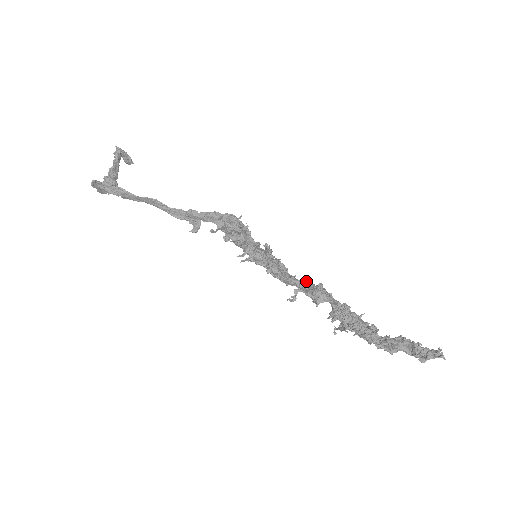
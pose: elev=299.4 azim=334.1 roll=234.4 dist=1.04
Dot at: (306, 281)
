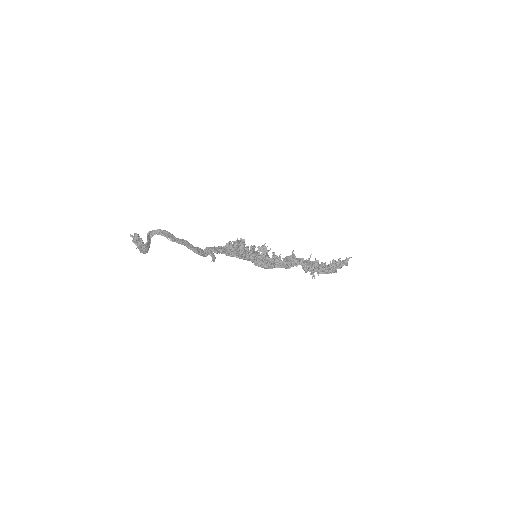
Dot at: (285, 257)
